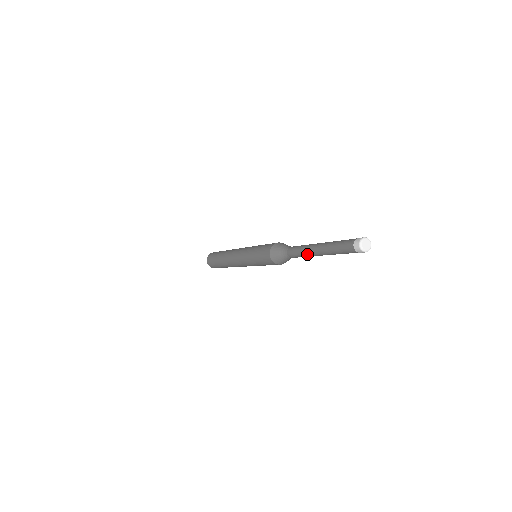
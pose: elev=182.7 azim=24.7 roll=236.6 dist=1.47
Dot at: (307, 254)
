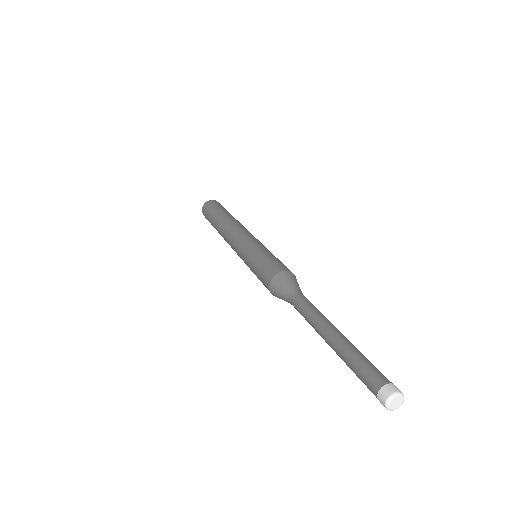
Dot at: (314, 326)
